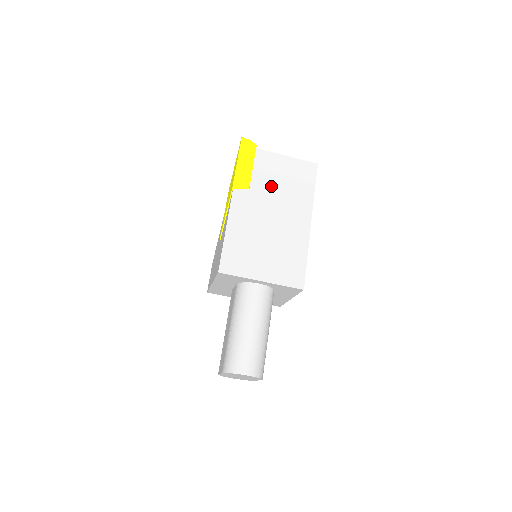
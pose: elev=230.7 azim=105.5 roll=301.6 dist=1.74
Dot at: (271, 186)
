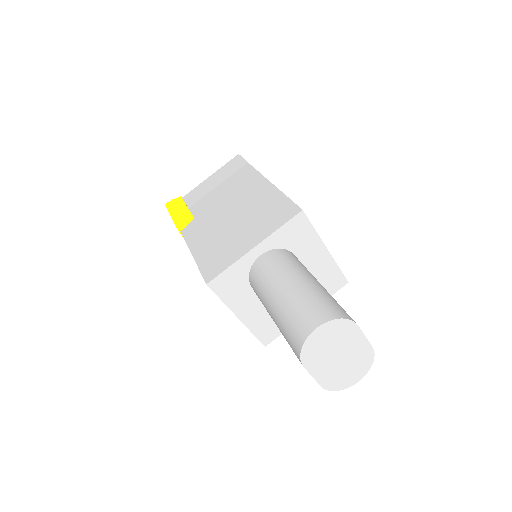
Dot at: (211, 199)
